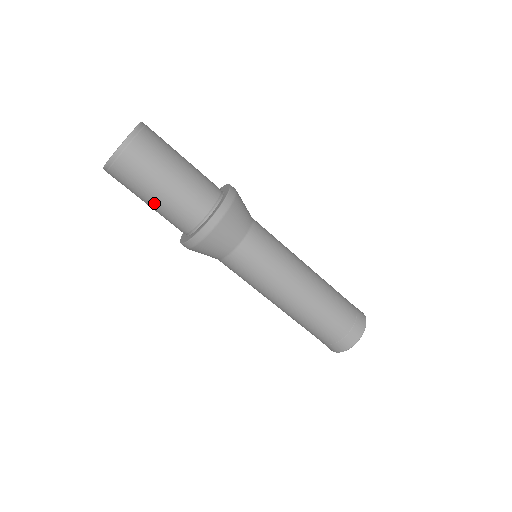
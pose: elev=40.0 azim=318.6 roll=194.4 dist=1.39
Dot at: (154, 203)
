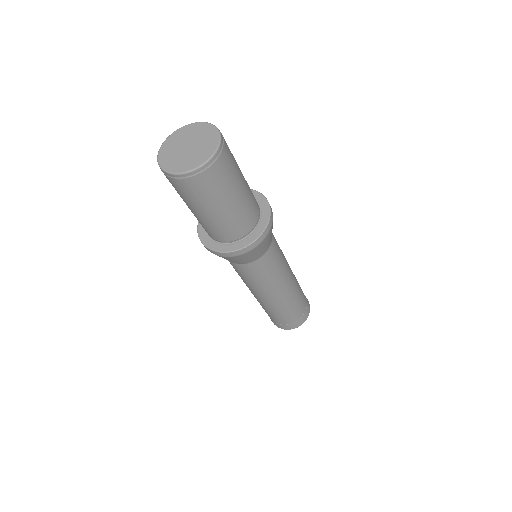
Dot at: (201, 215)
